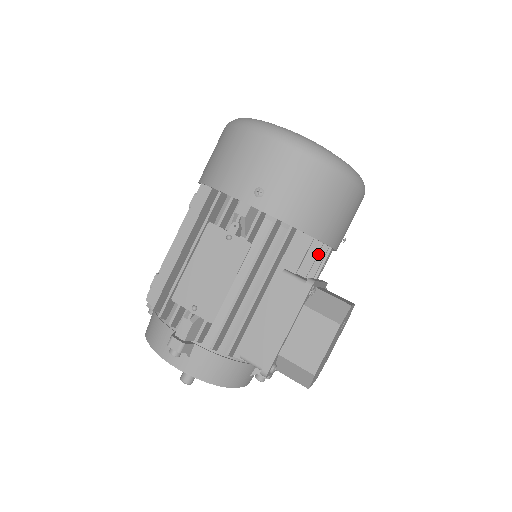
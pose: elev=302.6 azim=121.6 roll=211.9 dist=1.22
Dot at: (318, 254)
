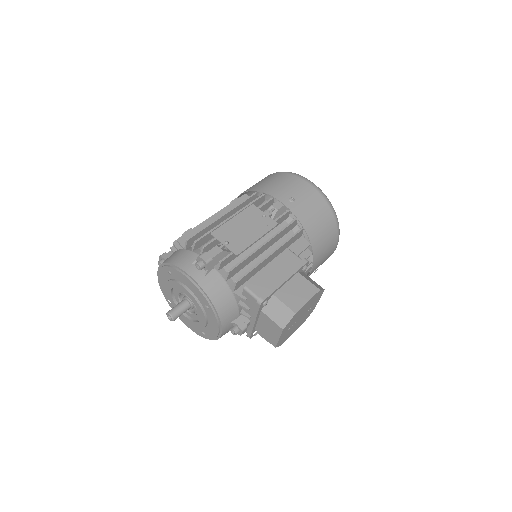
Dot at: occluded
